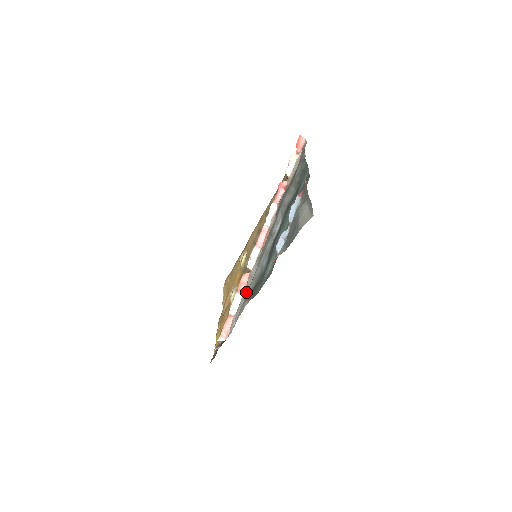
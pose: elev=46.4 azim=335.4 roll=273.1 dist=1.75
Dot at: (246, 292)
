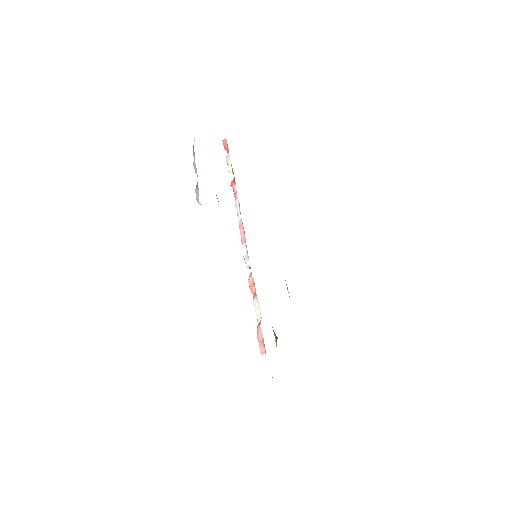
Dot at: occluded
